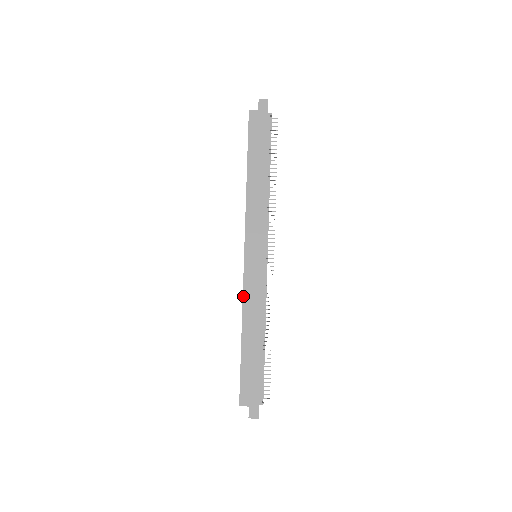
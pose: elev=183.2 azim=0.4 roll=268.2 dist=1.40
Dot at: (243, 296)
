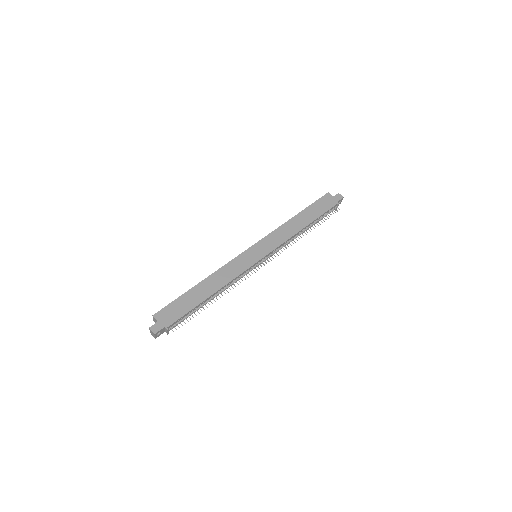
Dot at: (226, 264)
